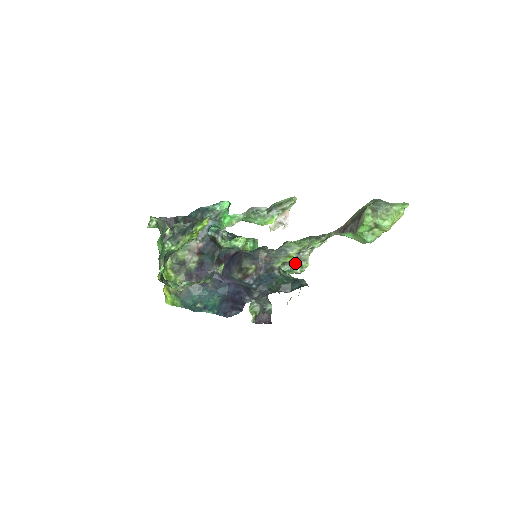
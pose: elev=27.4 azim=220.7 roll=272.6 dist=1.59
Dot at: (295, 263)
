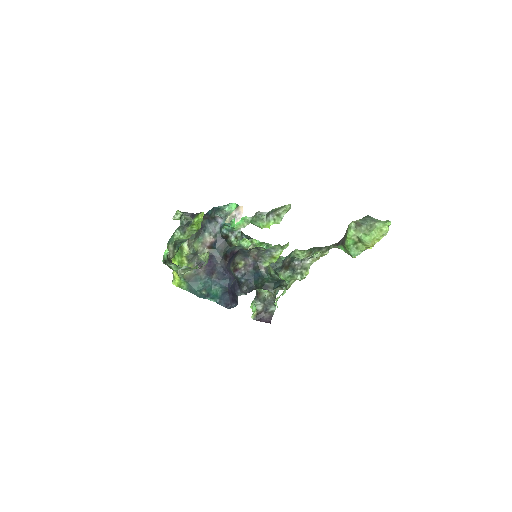
Dot at: (296, 270)
